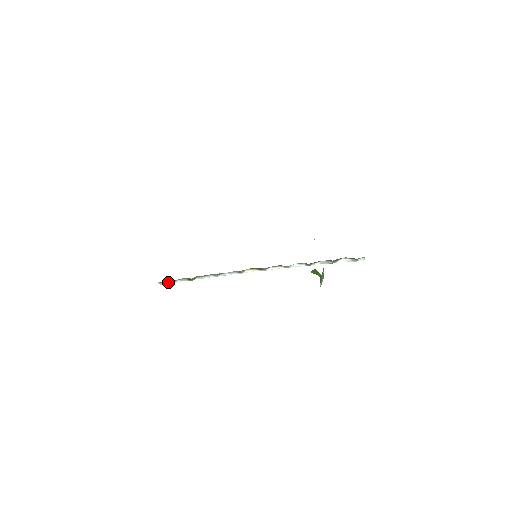
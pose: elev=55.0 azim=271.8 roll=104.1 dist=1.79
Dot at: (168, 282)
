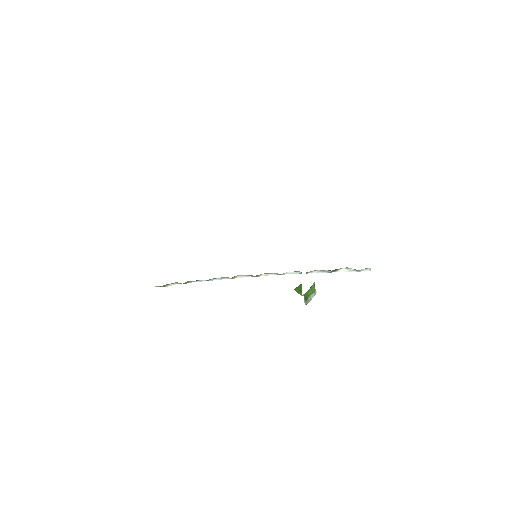
Dot at: (161, 286)
